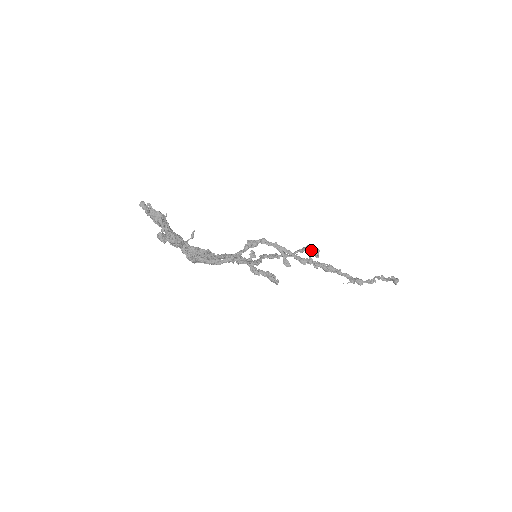
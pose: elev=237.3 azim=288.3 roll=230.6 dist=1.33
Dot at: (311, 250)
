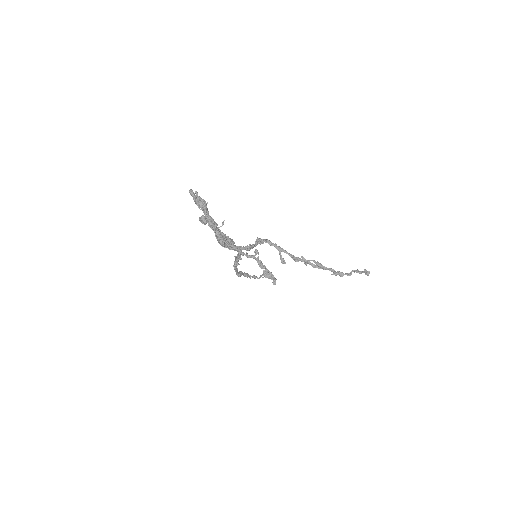
Dot at: occluded
